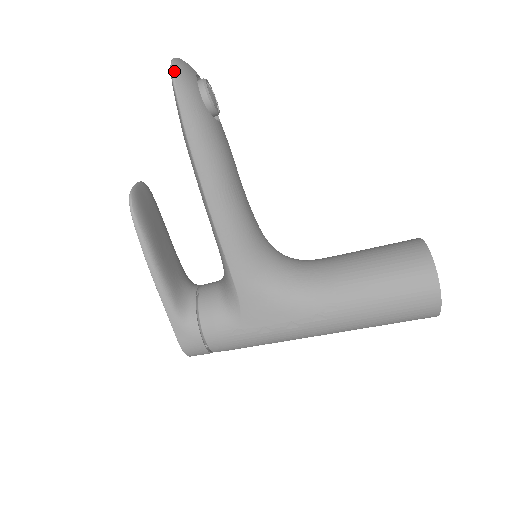
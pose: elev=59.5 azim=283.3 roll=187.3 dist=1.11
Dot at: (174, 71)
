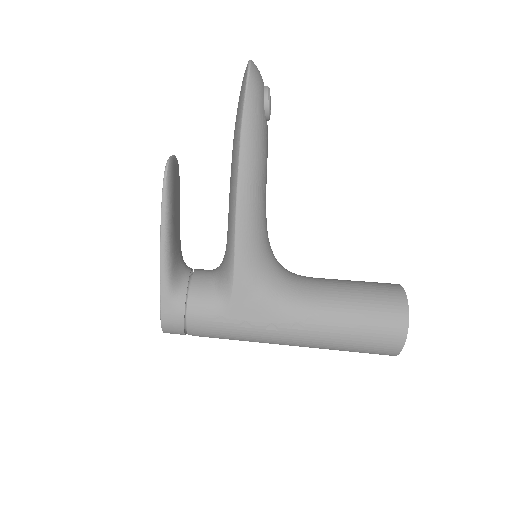
Dot at: (251, 69)
